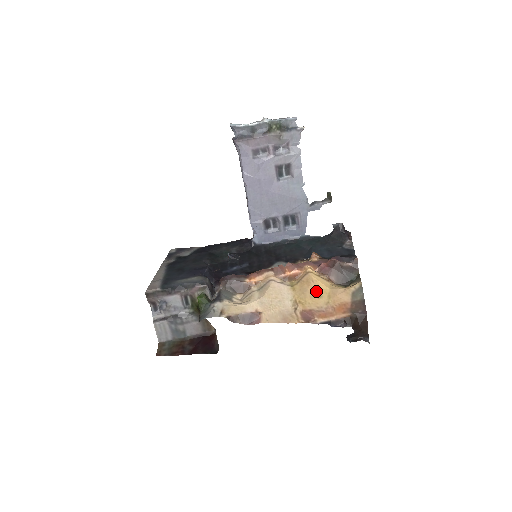
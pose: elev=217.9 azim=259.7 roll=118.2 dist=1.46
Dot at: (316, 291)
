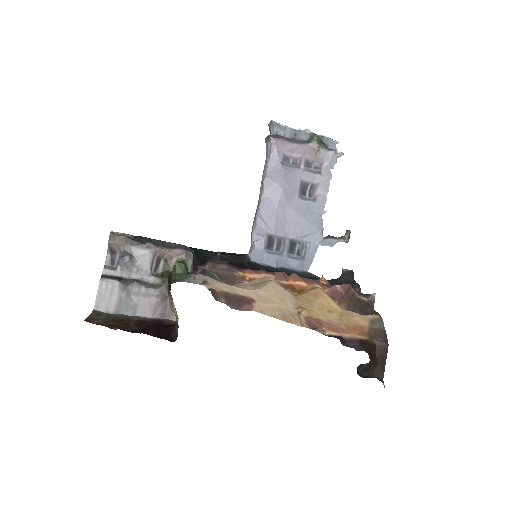
Dot at: (326, 305)
